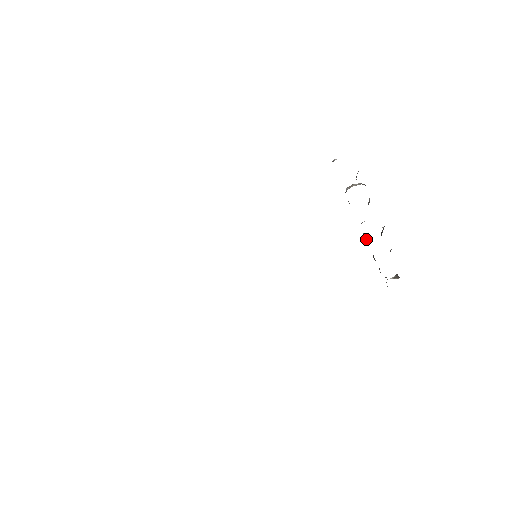
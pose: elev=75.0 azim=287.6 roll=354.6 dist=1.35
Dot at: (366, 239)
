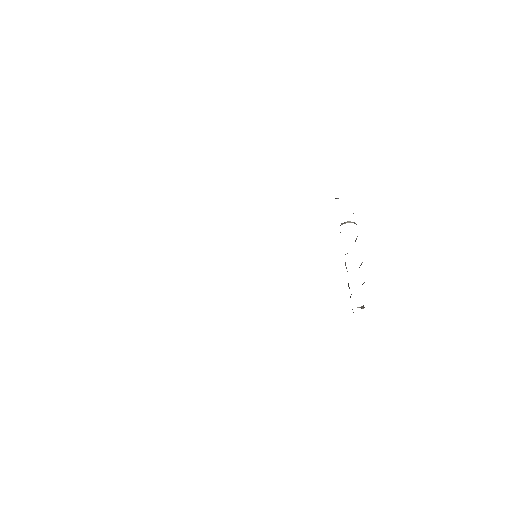
Dot at: (346, 268)
